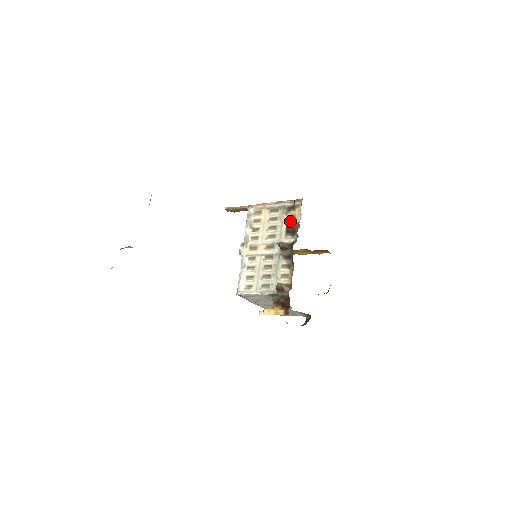
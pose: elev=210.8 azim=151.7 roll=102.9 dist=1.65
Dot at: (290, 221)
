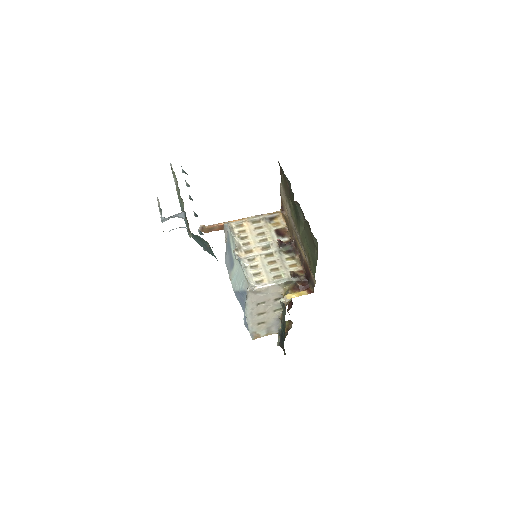
Dot at: (276, 227)
